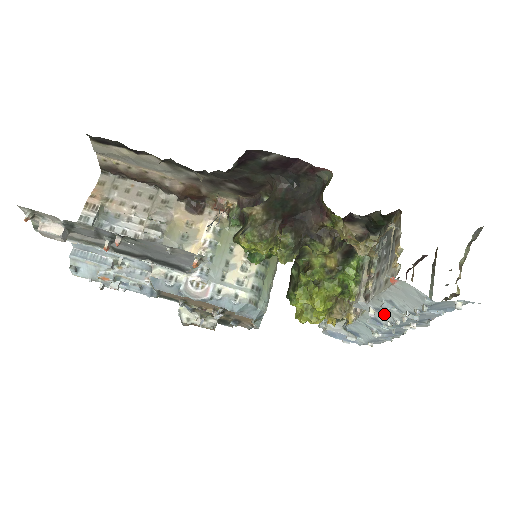
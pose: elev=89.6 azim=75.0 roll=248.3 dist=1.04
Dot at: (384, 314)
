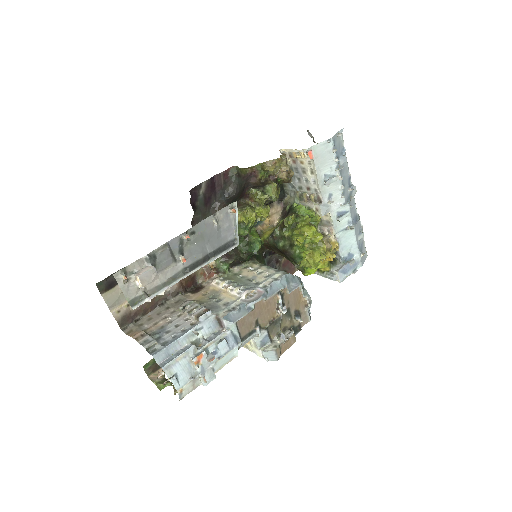
Dot at: (335, 196)
